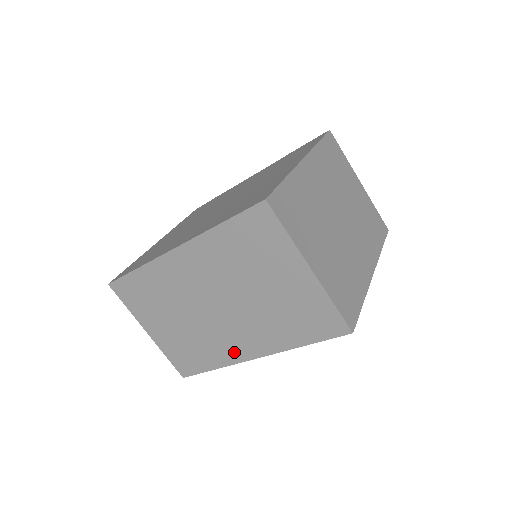
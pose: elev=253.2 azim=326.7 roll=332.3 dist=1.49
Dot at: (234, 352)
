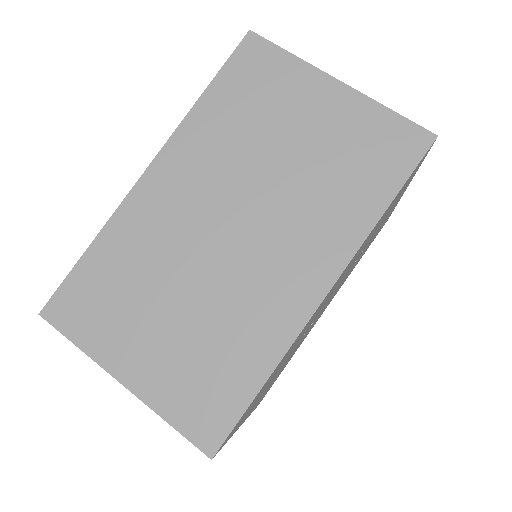
Dot at: (288, 306)
